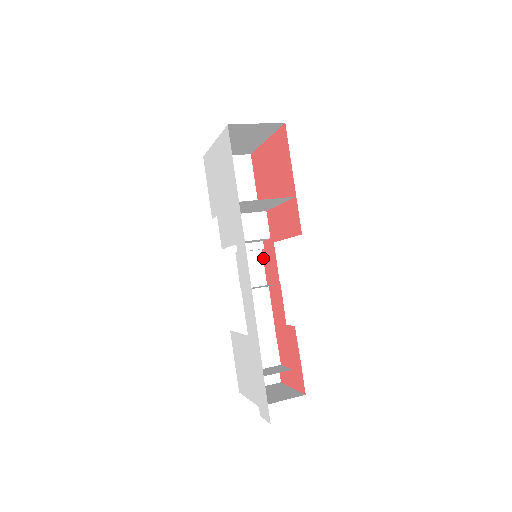
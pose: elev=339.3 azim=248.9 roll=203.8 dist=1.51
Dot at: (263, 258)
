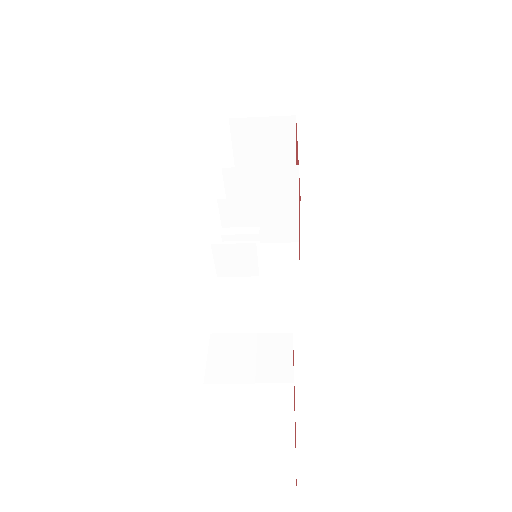
Dot at: (259, 249)
